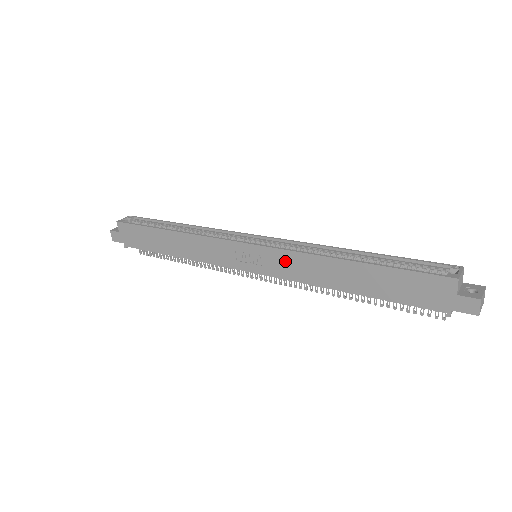
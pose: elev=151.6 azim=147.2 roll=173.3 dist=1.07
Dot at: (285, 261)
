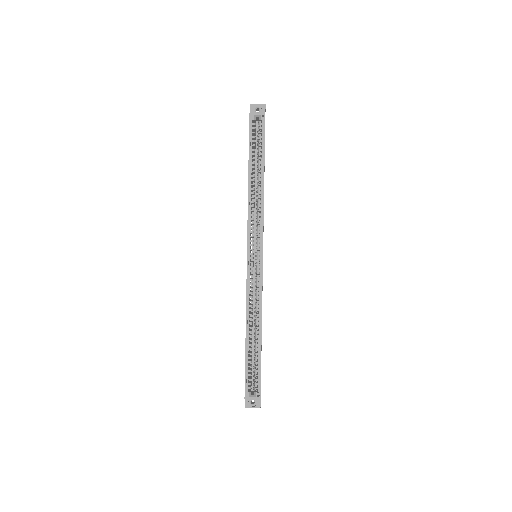
Dot at: occluded
